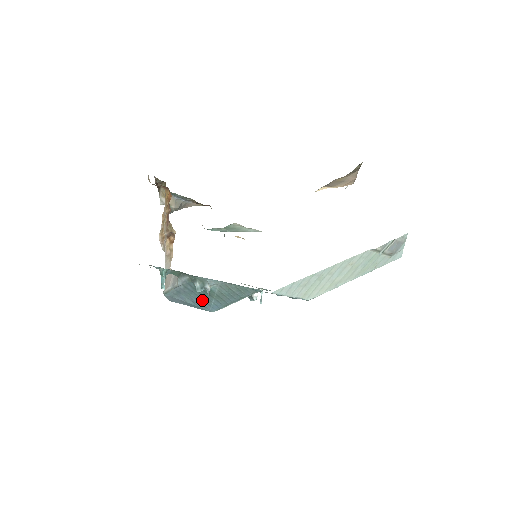
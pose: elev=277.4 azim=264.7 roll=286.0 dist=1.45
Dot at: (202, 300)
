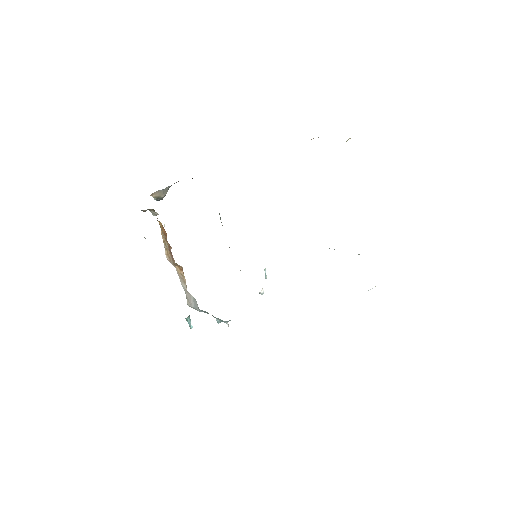
Dot at: occluded
